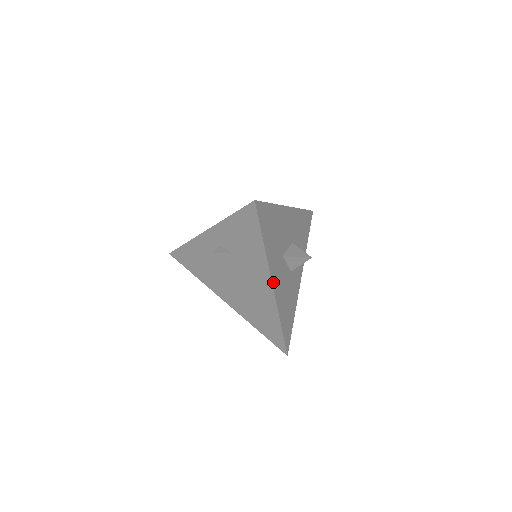
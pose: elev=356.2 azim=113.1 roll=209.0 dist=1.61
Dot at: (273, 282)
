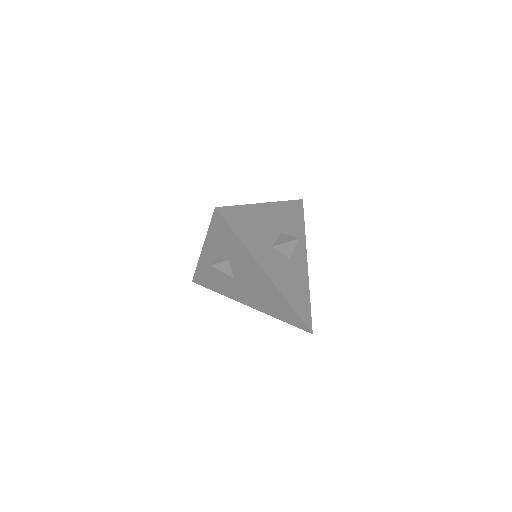
Dot at: (266, 271)
